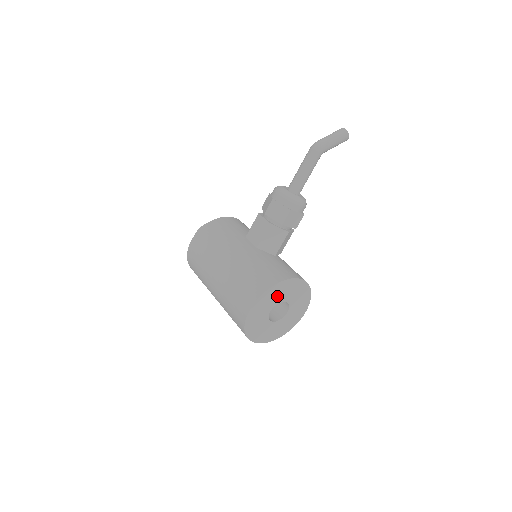
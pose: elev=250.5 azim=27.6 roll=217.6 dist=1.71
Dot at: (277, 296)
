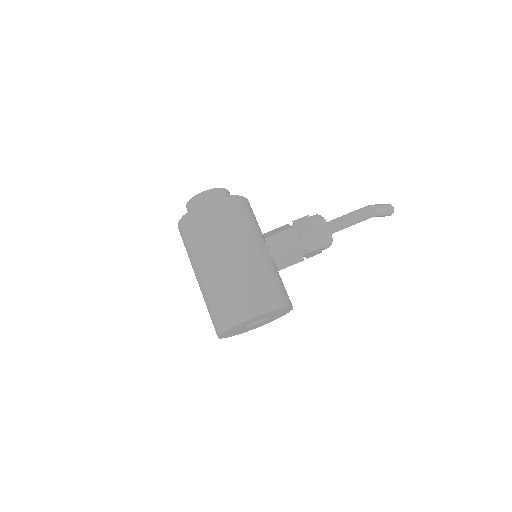
Dot at: (271, 314)
